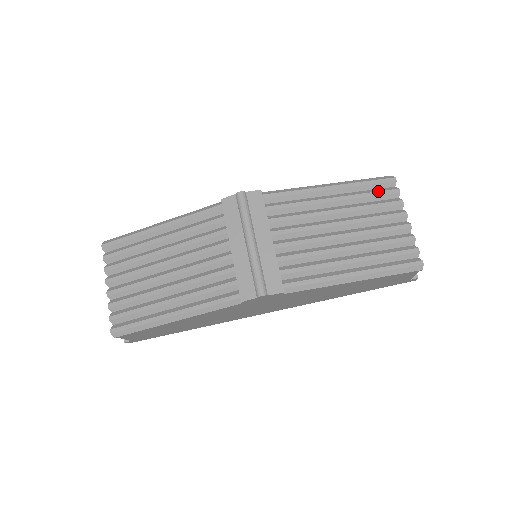
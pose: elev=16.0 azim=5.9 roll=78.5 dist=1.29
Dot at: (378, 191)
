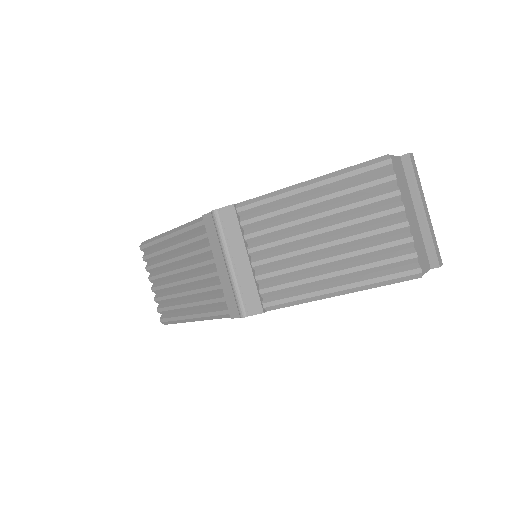
Dot at: (367, 182)
